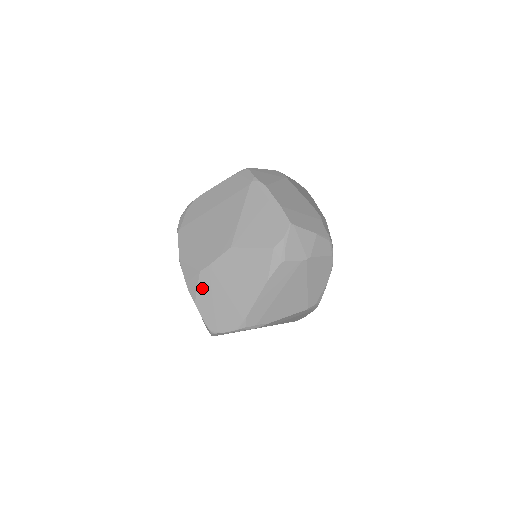
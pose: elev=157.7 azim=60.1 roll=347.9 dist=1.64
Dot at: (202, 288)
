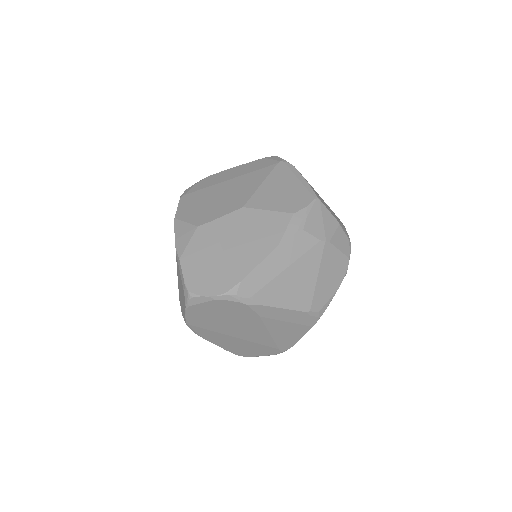
Dot at: (194, 244)
